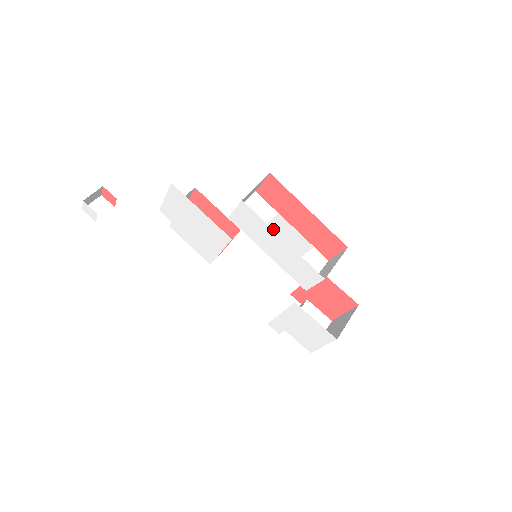
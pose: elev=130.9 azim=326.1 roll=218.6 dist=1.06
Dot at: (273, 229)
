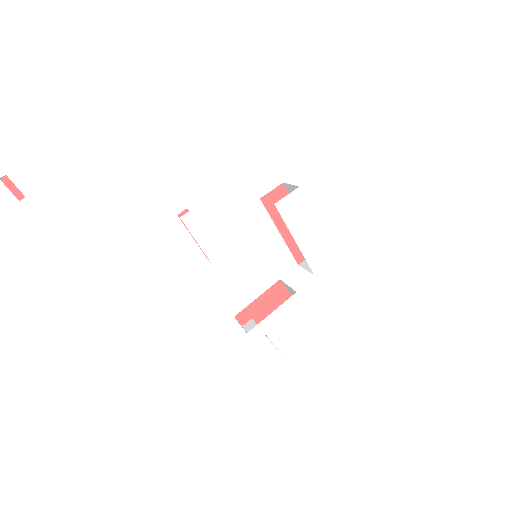
Dot at: (315, 214)
